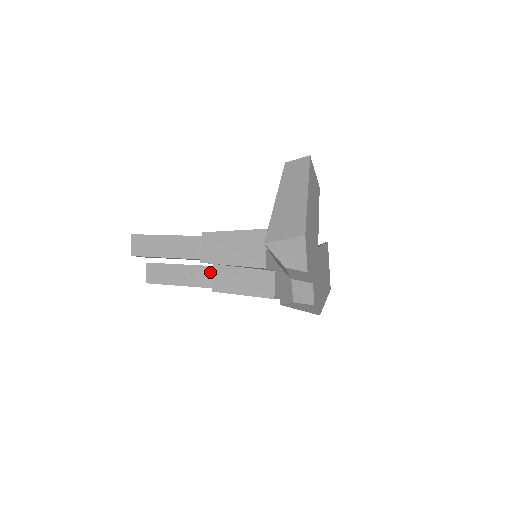
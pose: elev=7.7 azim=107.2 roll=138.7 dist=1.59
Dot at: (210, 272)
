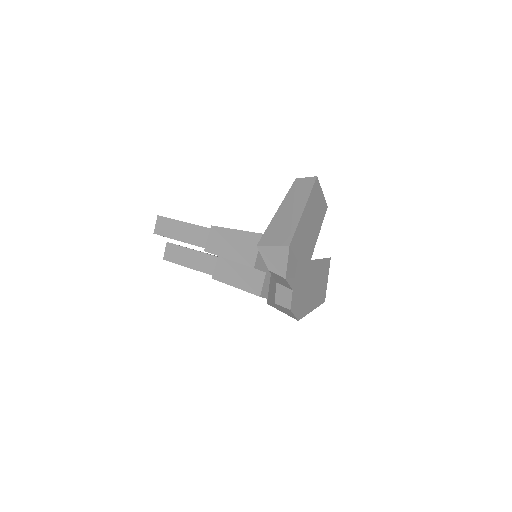
Dot at: (215, 261)
